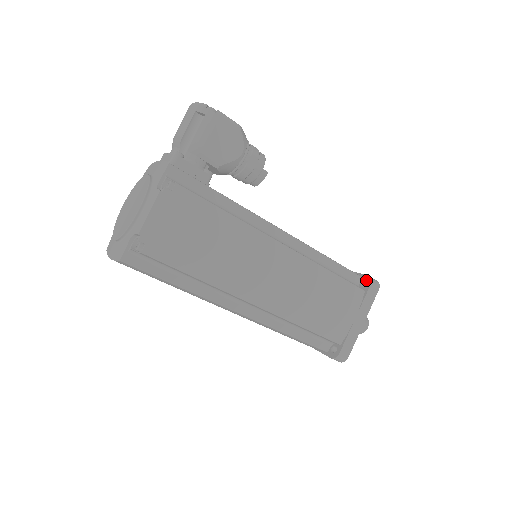
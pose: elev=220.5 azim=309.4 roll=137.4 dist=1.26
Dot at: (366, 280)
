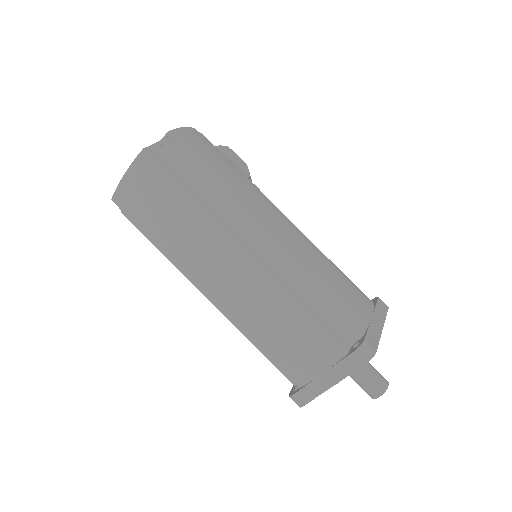
Dot at: (372, 301)
